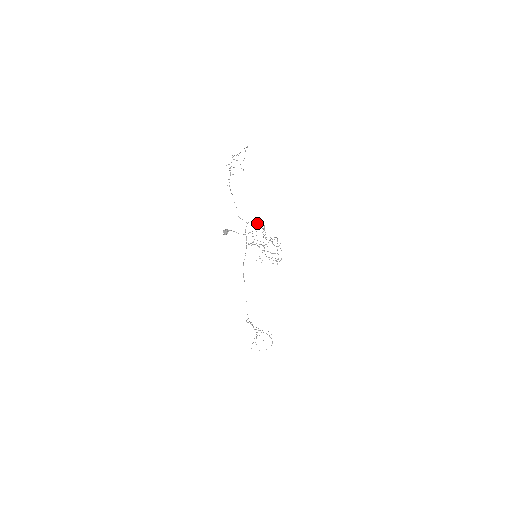
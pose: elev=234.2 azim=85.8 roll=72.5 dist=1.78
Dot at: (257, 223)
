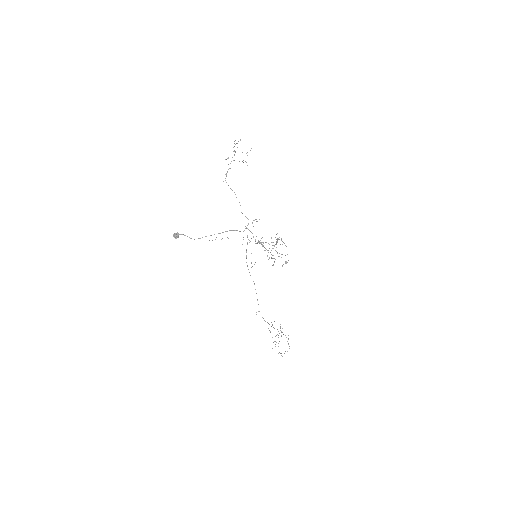
Dot at: occluded
